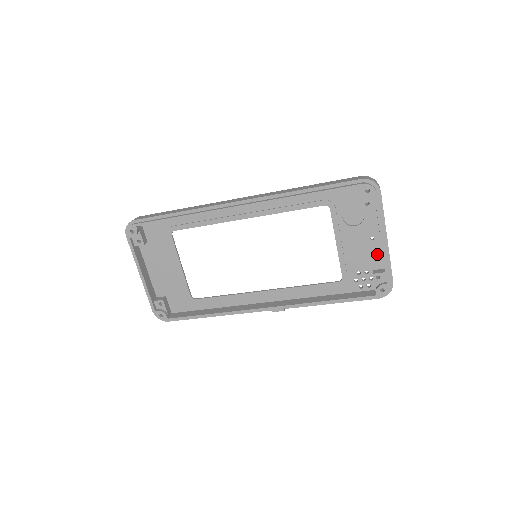
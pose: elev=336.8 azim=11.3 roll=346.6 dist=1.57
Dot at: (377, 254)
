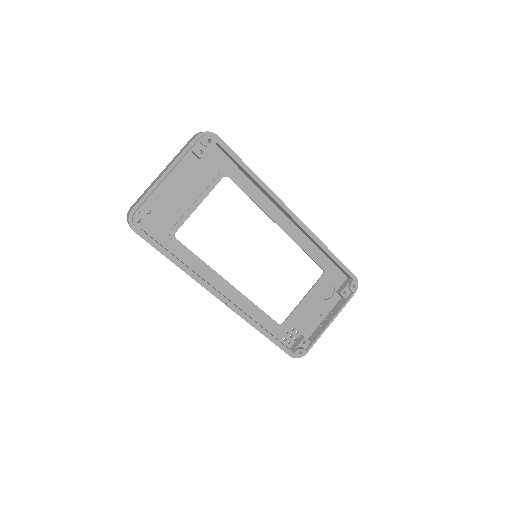
Dot at: (313, 327)
